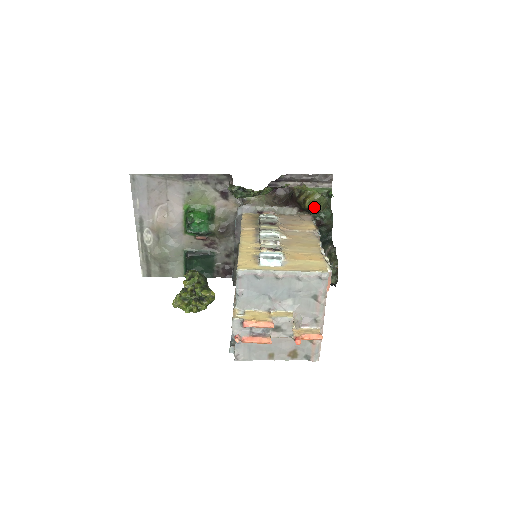
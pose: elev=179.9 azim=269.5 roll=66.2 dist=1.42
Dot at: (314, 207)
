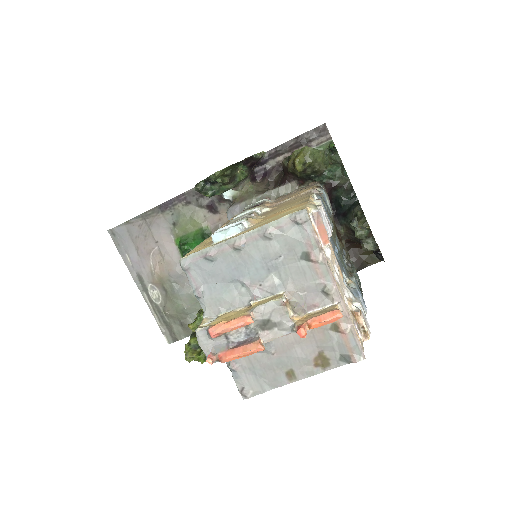
Dot at: (311, 167)
